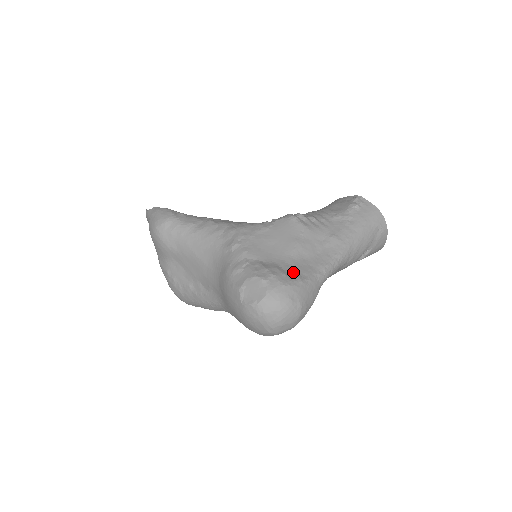
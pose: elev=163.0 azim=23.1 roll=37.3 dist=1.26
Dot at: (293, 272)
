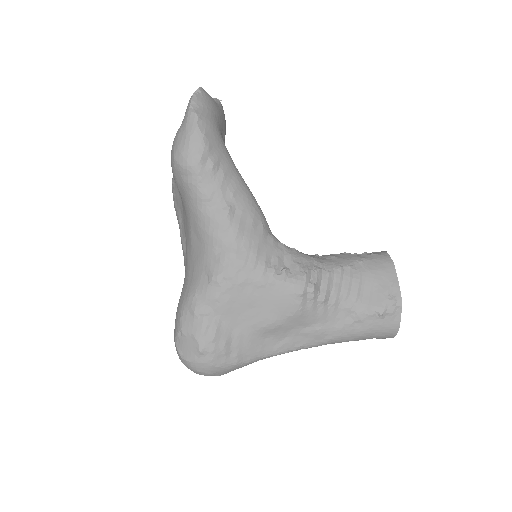
Dot at: (237, 352)
